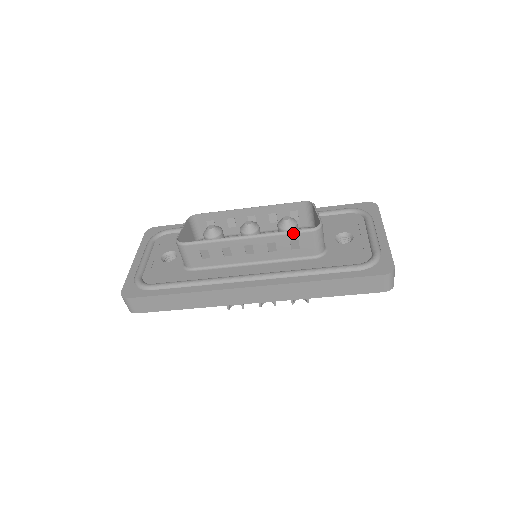
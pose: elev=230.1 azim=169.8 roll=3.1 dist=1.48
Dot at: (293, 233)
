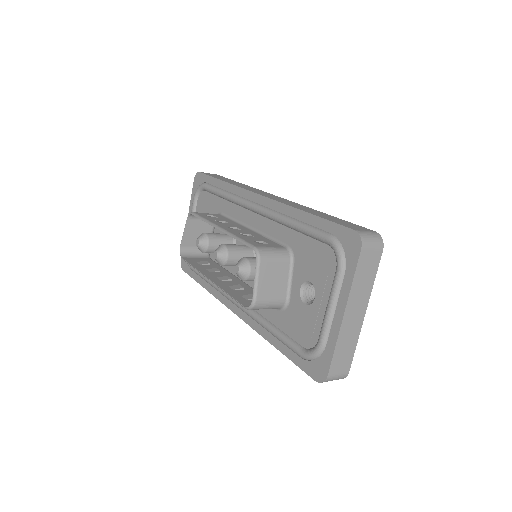
Dot at: (235, 300)
